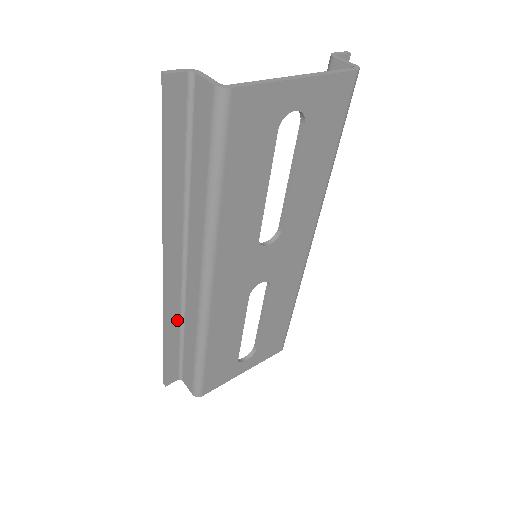
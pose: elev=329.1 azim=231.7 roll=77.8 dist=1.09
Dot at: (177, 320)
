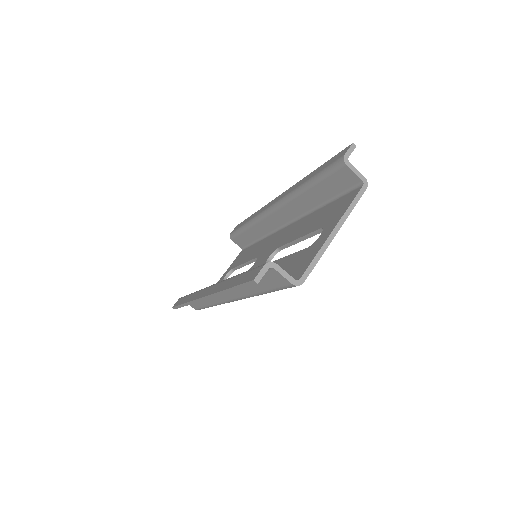
Dot at: occluded
